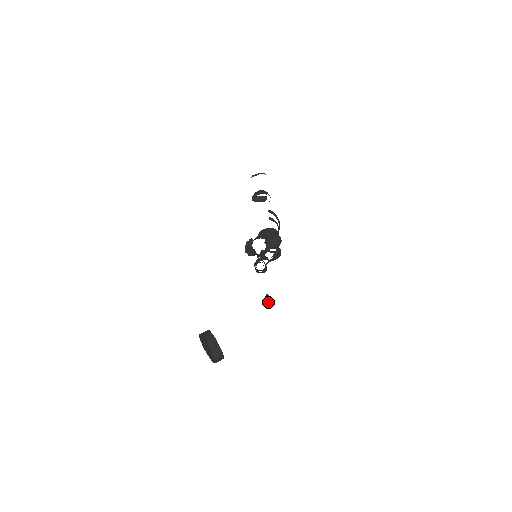
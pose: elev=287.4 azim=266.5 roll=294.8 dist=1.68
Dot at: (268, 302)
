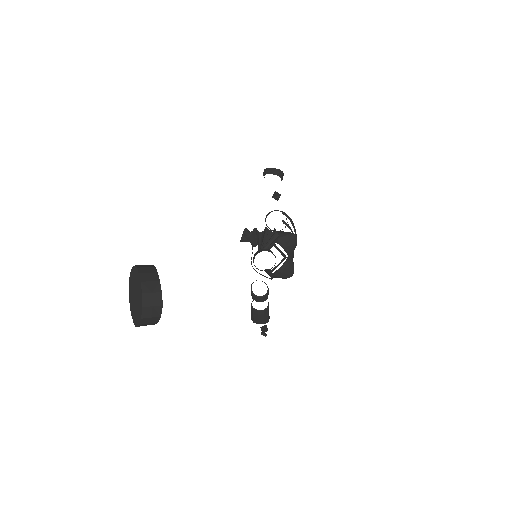
Dot at: (264, 332)
